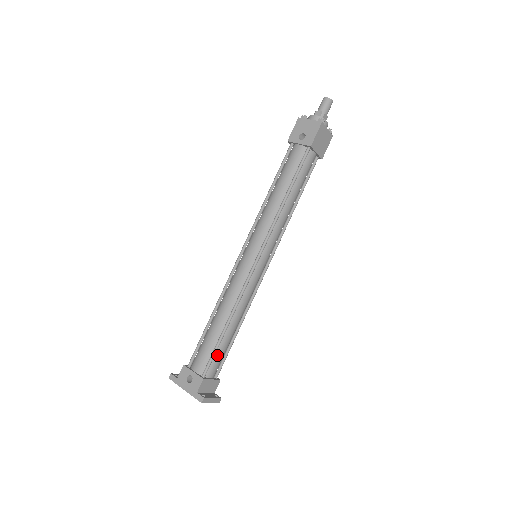
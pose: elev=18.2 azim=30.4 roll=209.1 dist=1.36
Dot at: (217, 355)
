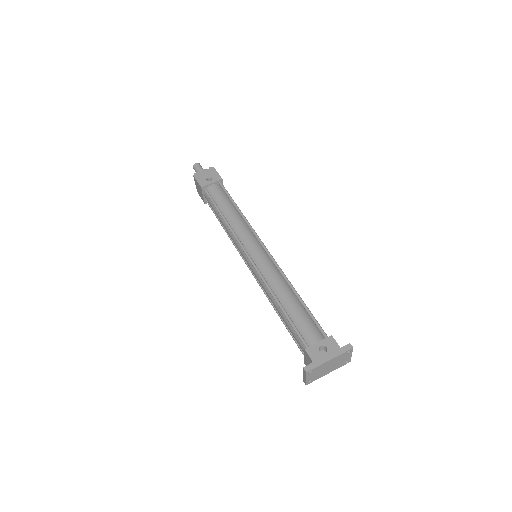
Dot at: occluded
